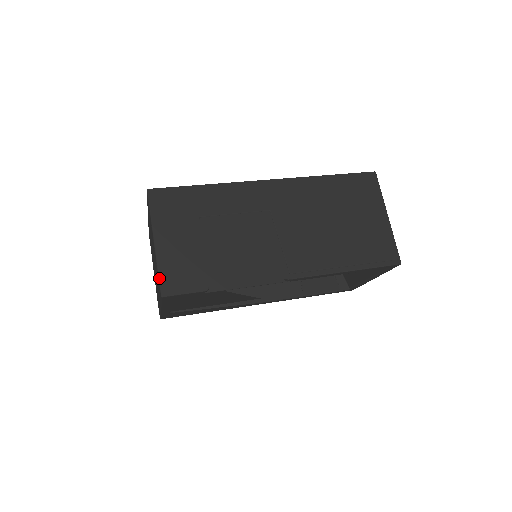
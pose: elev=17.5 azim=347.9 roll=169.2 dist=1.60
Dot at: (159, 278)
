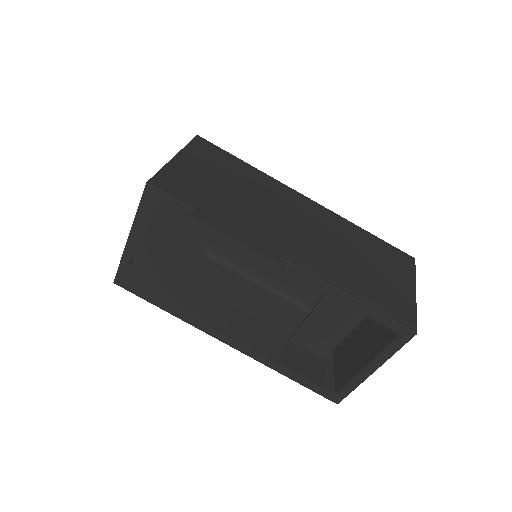
Dot at: (157, 173)
